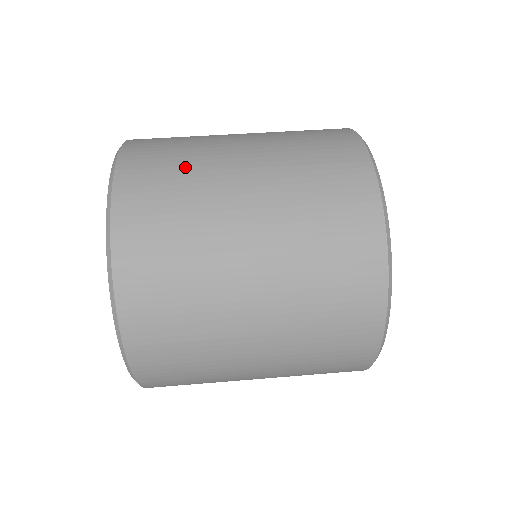
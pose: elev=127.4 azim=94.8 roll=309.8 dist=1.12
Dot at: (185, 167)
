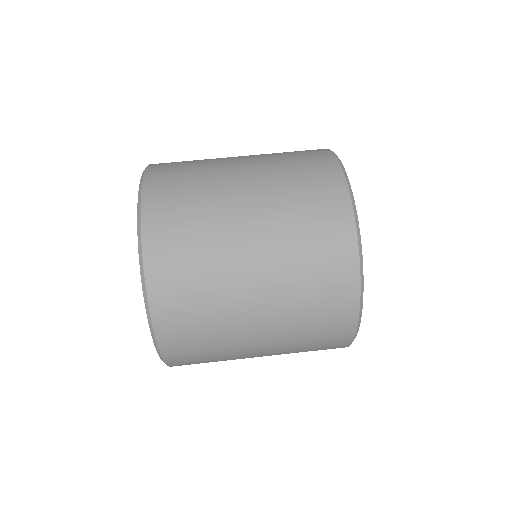
Dot at: (211, 327)
